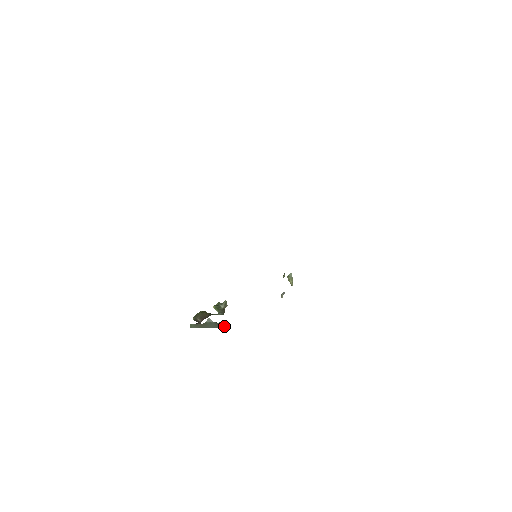
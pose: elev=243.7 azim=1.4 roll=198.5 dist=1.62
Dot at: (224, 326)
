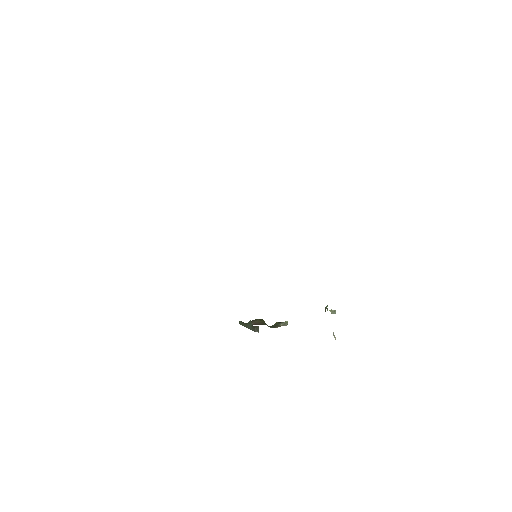
Dot at: (258, 332)
